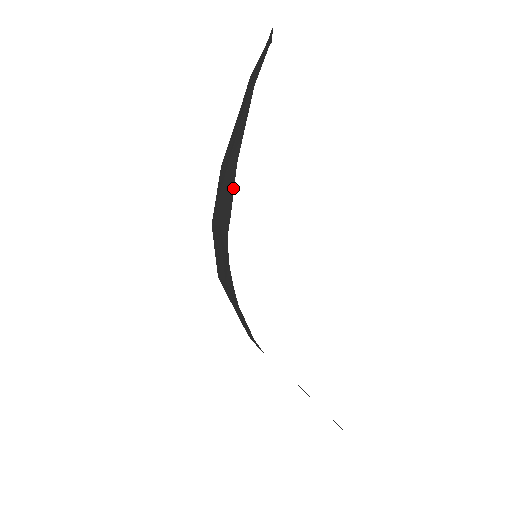
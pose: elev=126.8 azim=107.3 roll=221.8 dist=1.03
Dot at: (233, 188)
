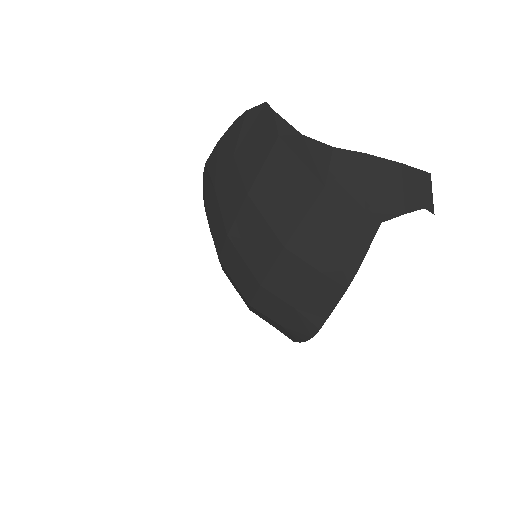
Dot at: (335, 304)
